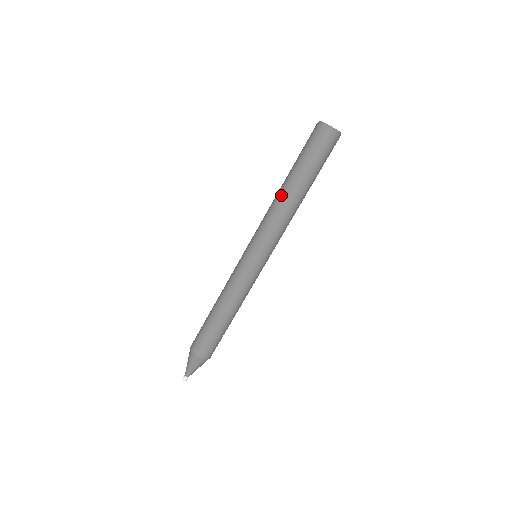
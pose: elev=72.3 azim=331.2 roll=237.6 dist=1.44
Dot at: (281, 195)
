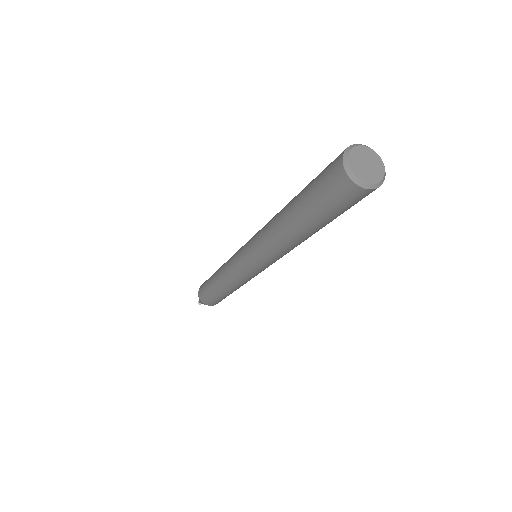
Dot at: (287, 238)
